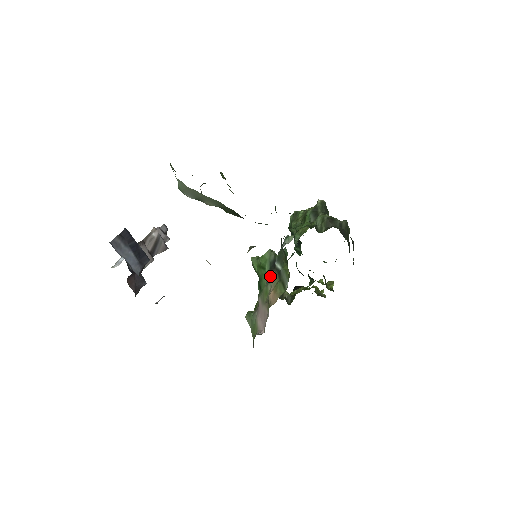
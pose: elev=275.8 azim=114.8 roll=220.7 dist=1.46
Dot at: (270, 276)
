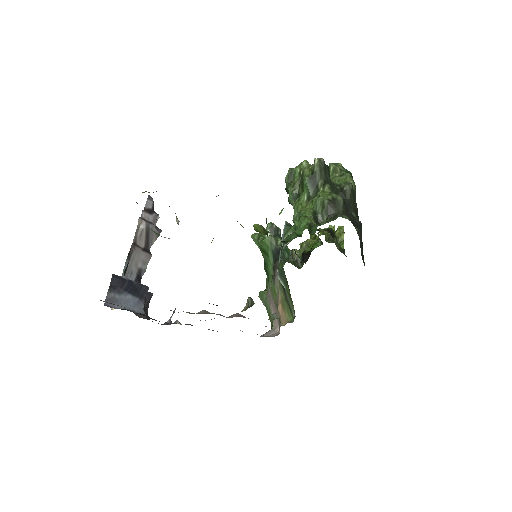
Dot at: (275, 273)
